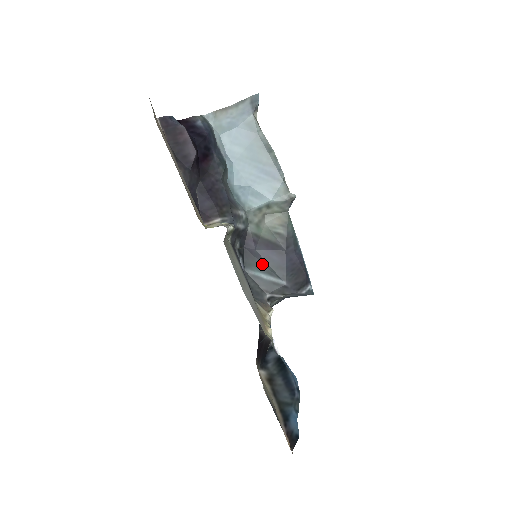
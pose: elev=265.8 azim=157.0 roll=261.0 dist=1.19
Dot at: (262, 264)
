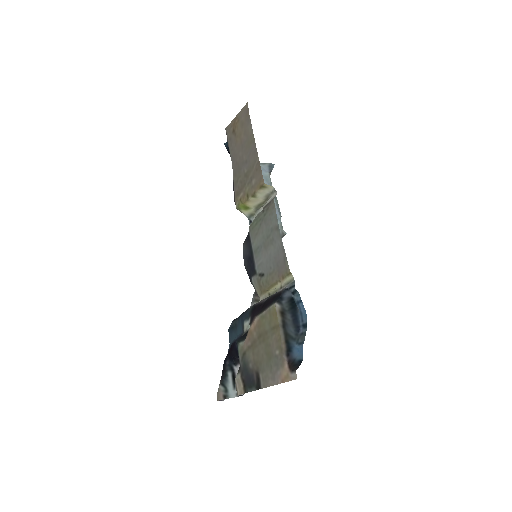
Dot at: occluded
